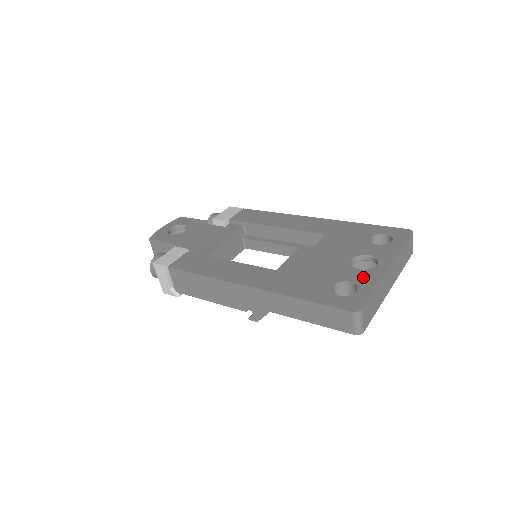
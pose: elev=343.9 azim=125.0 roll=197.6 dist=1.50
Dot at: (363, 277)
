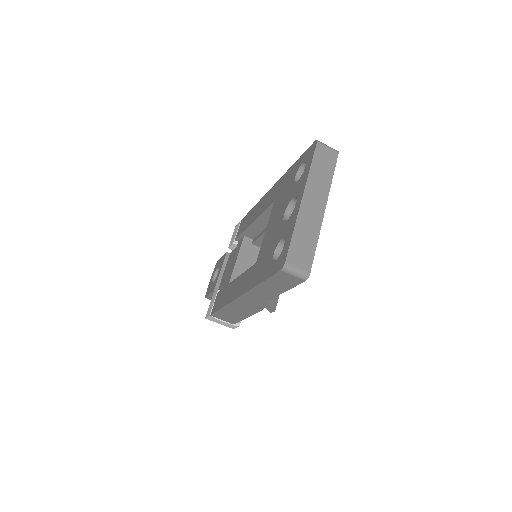
Dot at: (288, 227)
